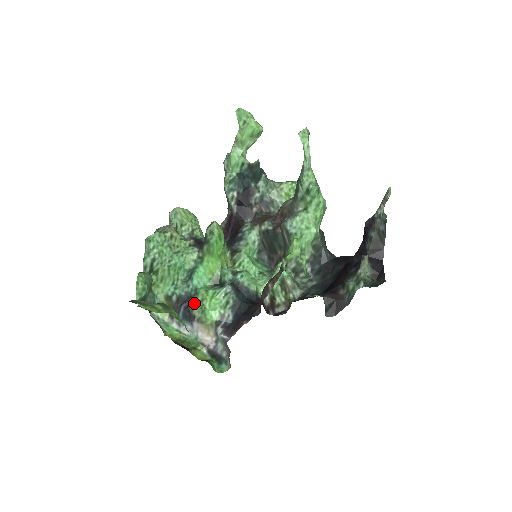
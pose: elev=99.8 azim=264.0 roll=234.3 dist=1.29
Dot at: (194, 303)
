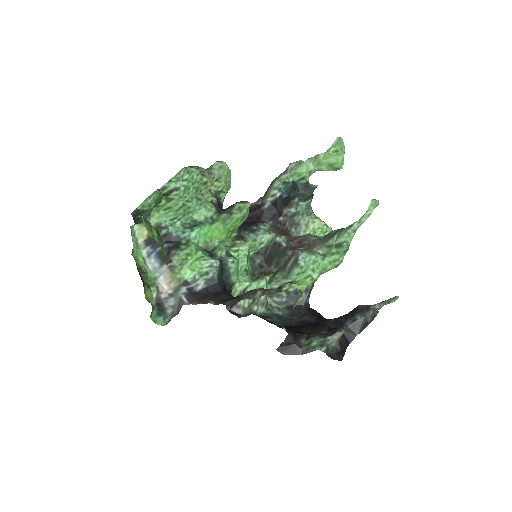
Dot at: (179, 251)
